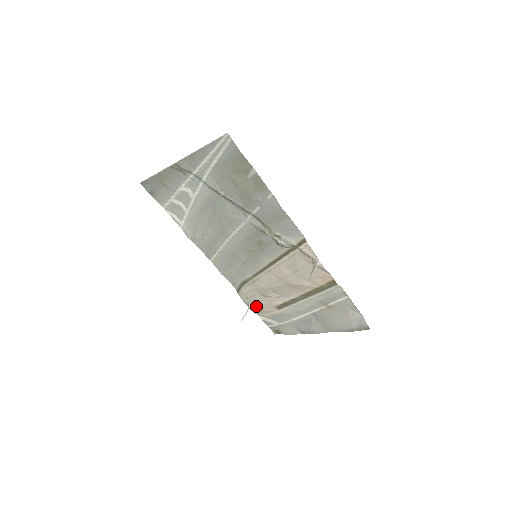
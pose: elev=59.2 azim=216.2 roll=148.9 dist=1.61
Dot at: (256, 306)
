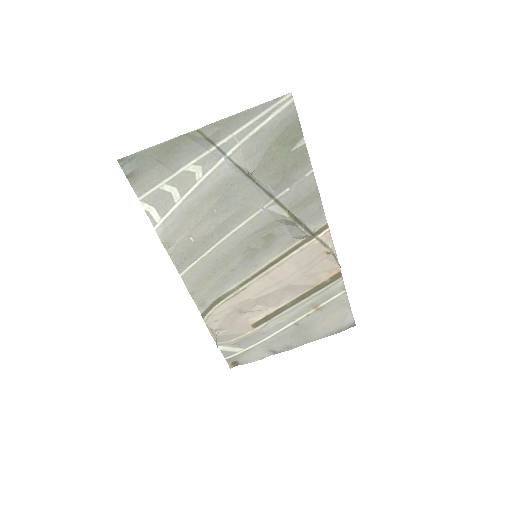
Dot at: (224, 330)
